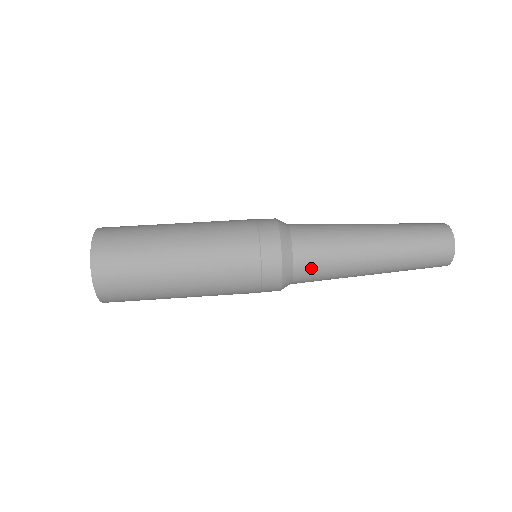
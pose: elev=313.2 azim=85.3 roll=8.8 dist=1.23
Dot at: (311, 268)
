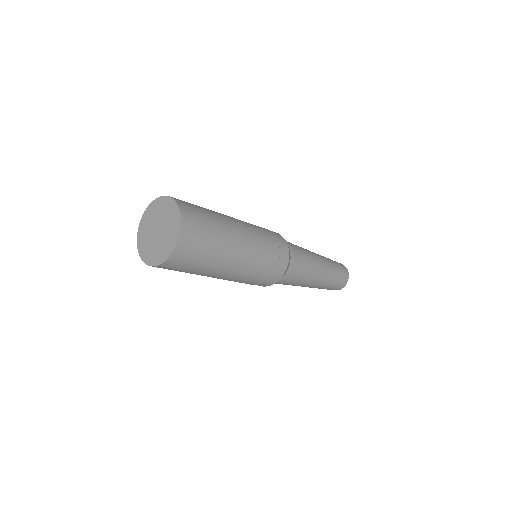
Dot at: occluded
